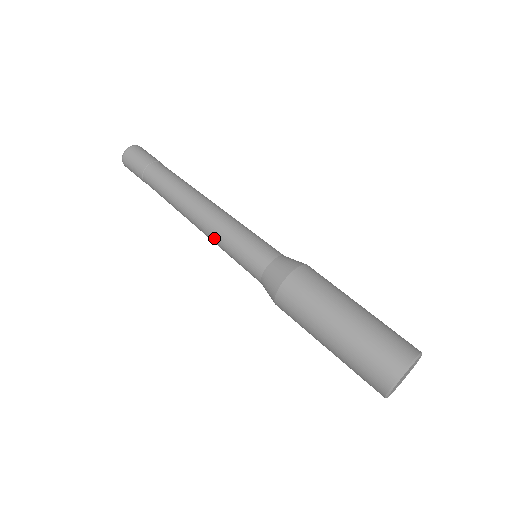
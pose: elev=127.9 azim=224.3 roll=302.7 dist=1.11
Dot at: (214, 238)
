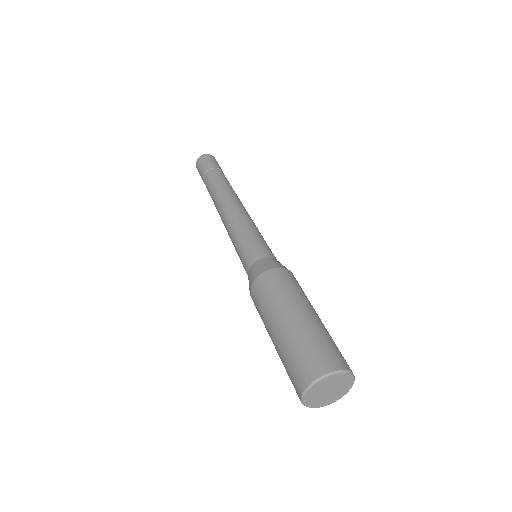
Dot at: occluded
